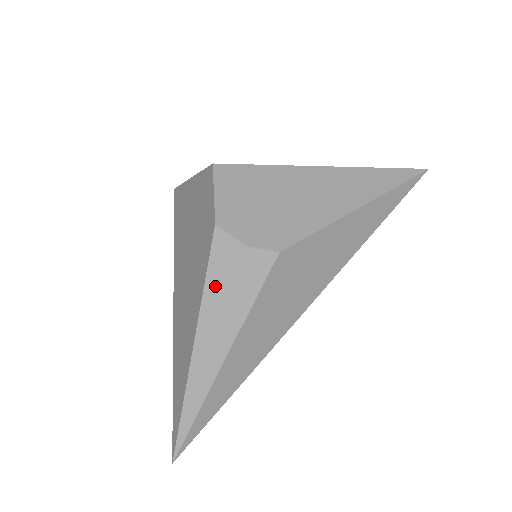
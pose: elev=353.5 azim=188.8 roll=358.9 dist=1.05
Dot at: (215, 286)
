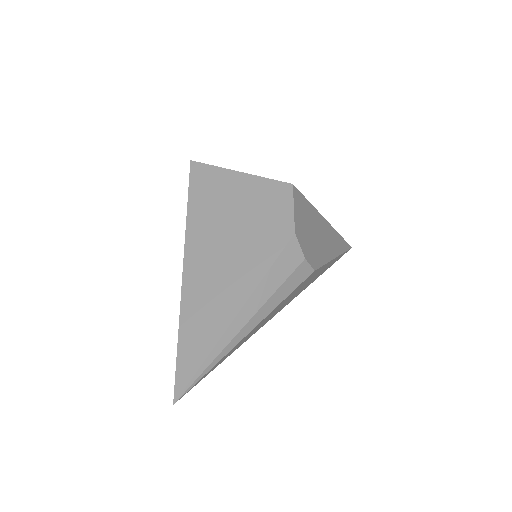
Dot at: (274, 276)
